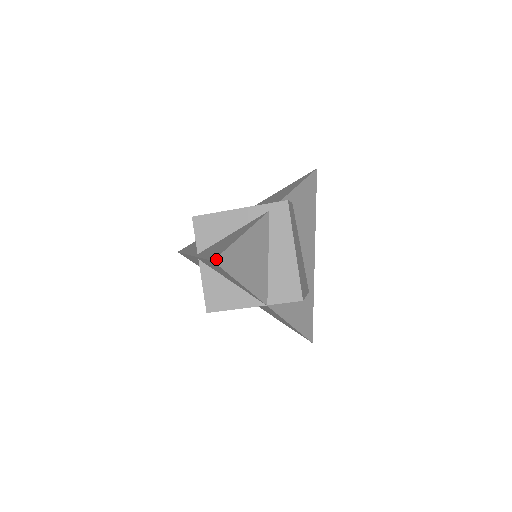
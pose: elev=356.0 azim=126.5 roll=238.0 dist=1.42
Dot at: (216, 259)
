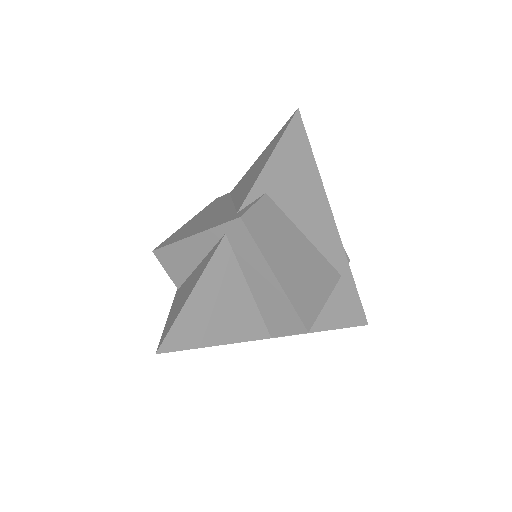
Dot at: (160, 348)
